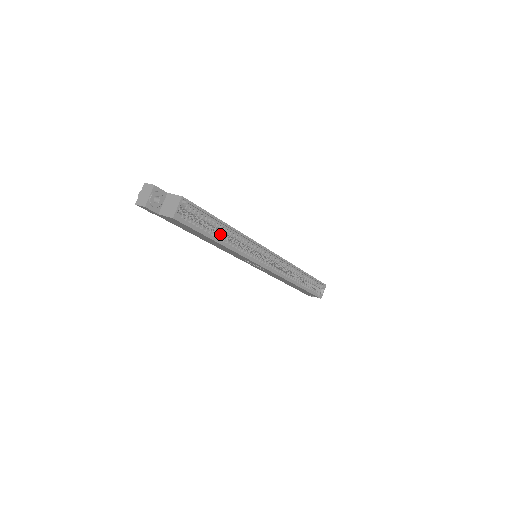
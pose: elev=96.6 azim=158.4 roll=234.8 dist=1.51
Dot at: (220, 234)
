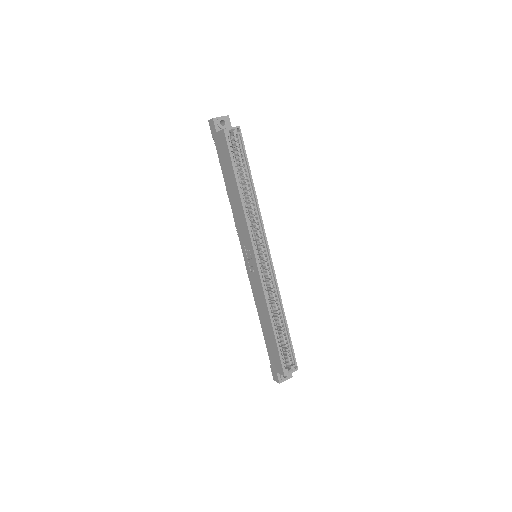
Dot at: (243, 191)
